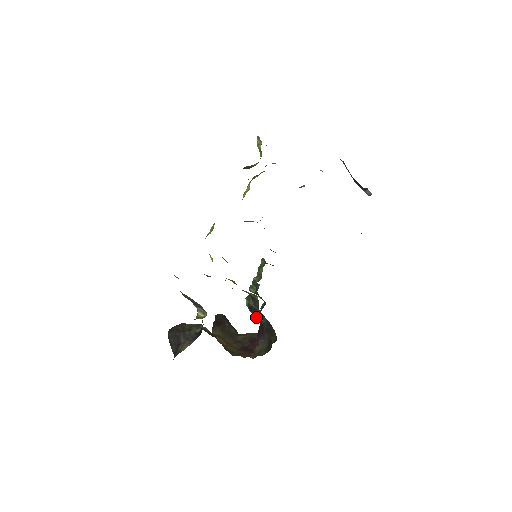
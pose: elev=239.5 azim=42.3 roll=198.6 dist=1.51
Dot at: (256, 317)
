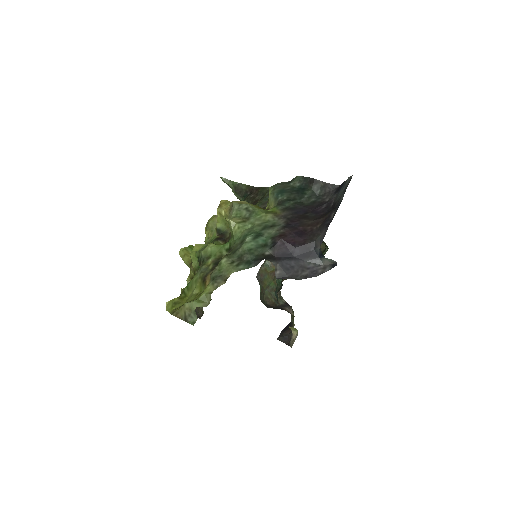
Dot at: occluded
